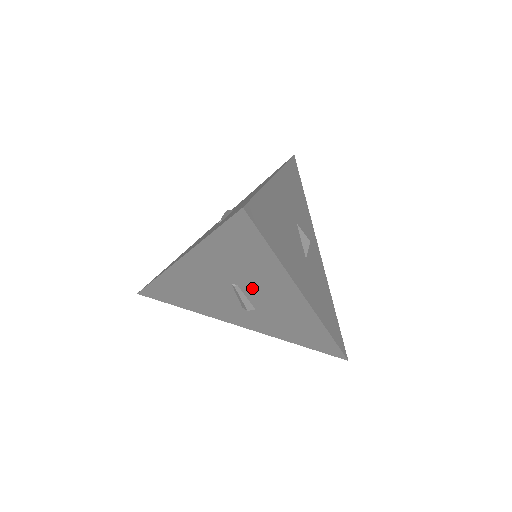
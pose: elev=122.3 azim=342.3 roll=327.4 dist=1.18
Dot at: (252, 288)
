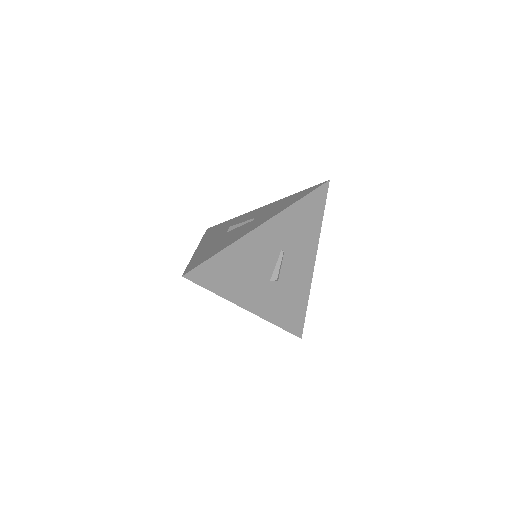
Dot at: (291, 254)
